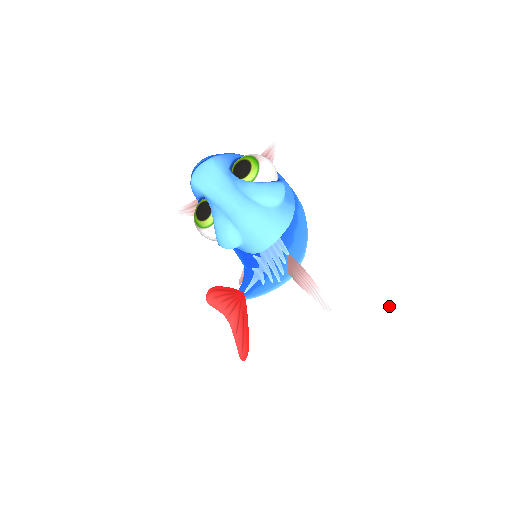
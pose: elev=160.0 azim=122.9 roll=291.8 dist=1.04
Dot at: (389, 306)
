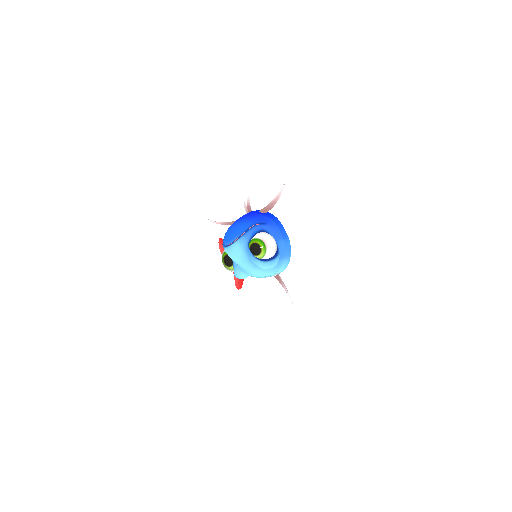
Dot at: occluded
